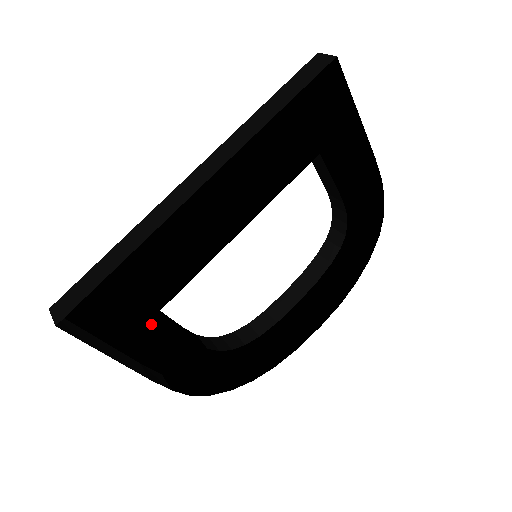
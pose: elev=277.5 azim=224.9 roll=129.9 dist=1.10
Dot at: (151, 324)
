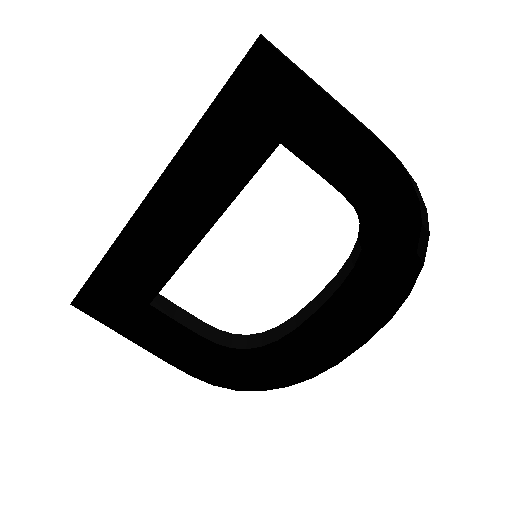
Dot at: occluded
